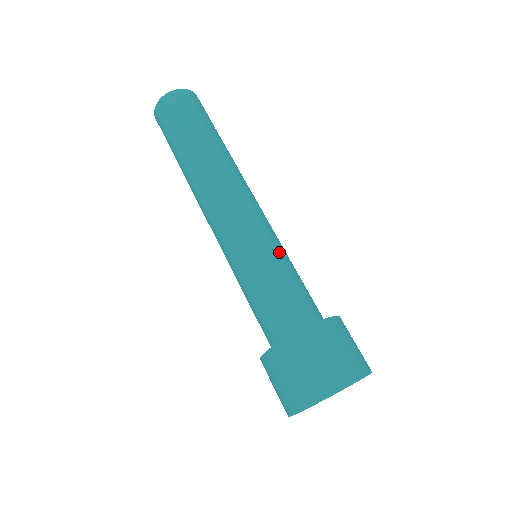
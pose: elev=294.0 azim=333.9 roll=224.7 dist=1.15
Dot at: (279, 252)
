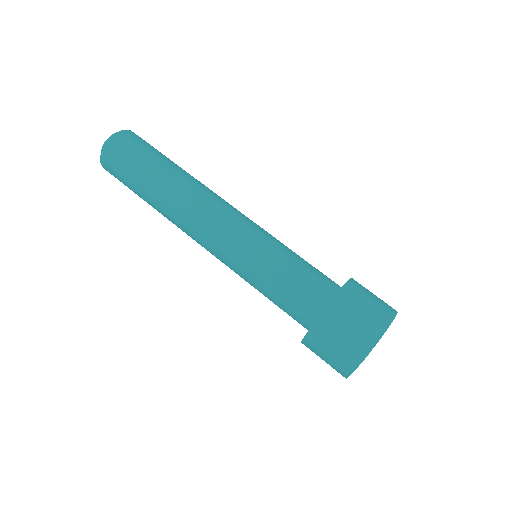
Dot at: (277, 244)
